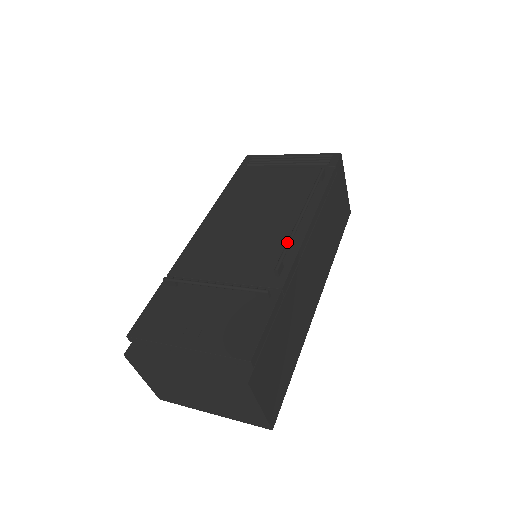
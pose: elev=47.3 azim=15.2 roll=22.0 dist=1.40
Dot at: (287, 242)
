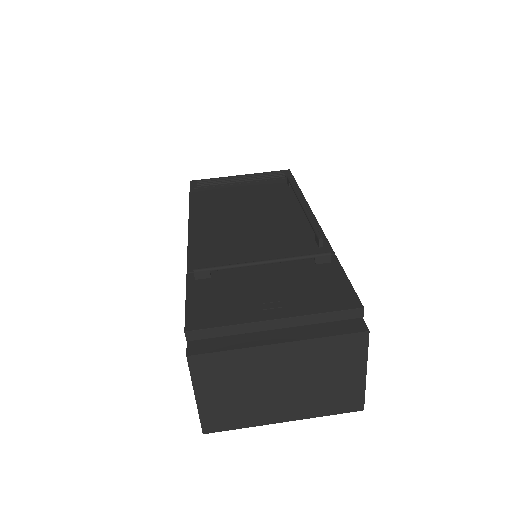
Dot at: (310, 220)
